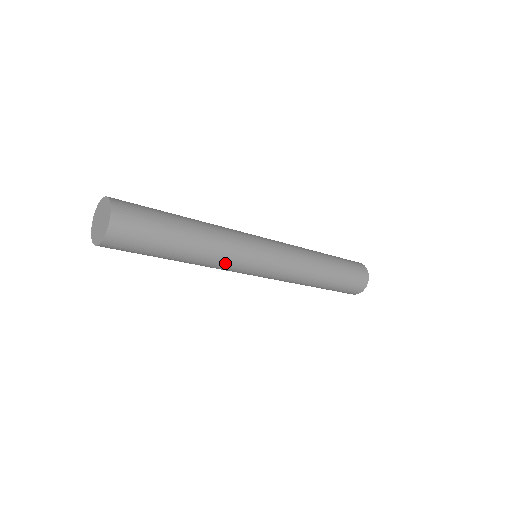
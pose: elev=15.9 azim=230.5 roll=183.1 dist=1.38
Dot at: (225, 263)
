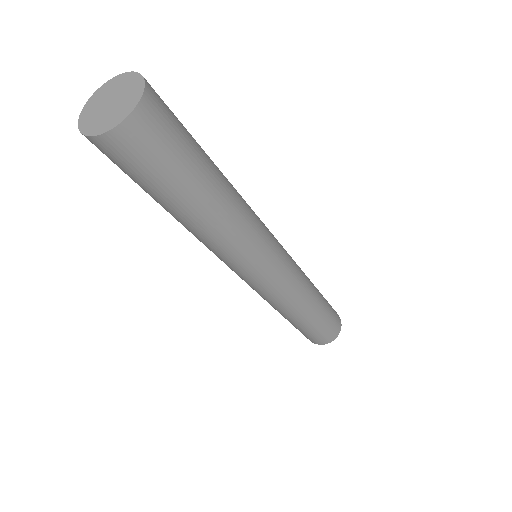
Dot at: (239, 244)
